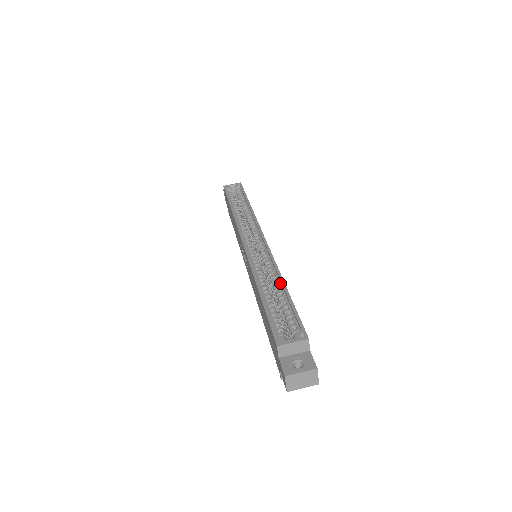
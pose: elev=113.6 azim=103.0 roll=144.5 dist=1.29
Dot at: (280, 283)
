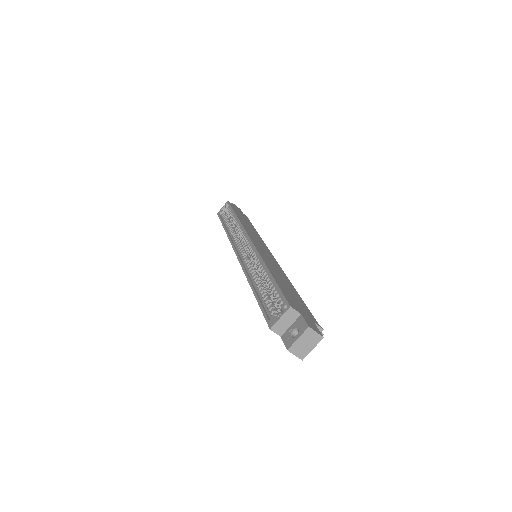
Dot at: (266, 270)
